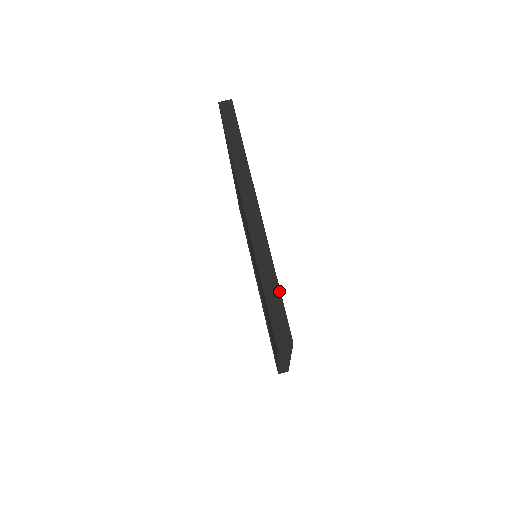
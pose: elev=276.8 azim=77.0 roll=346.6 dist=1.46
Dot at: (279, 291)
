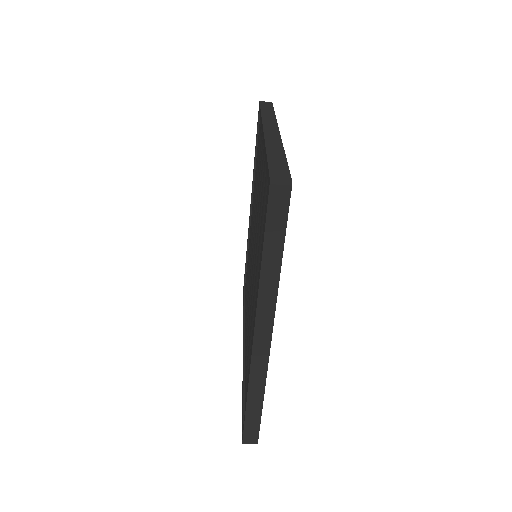
Dot at: (261, 411)
